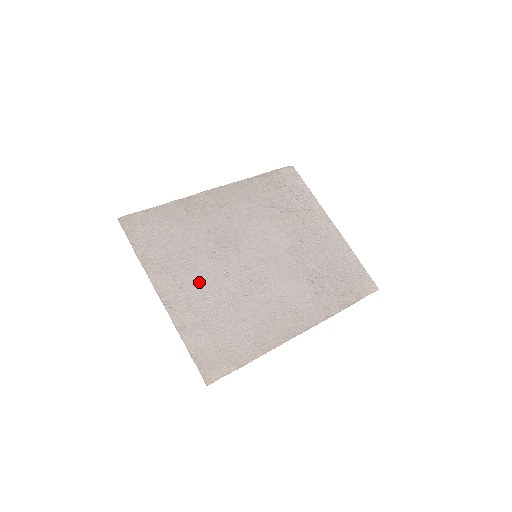
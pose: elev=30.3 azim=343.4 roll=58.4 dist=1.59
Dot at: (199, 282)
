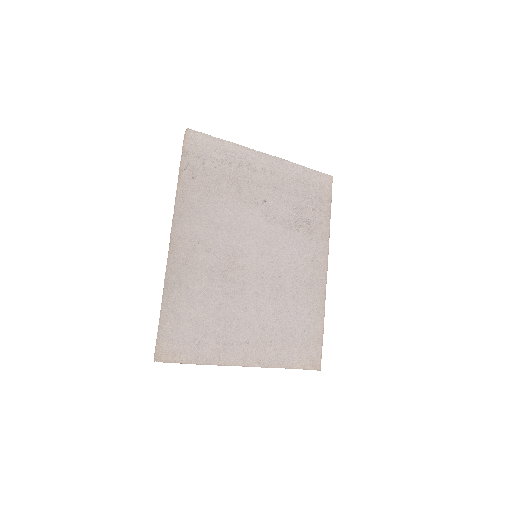
Dot at: (251, 324)
